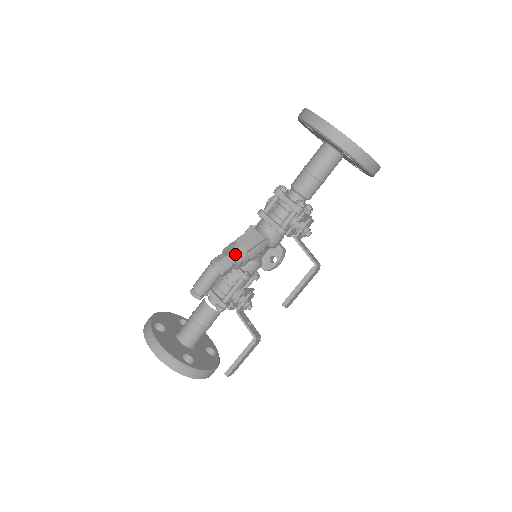
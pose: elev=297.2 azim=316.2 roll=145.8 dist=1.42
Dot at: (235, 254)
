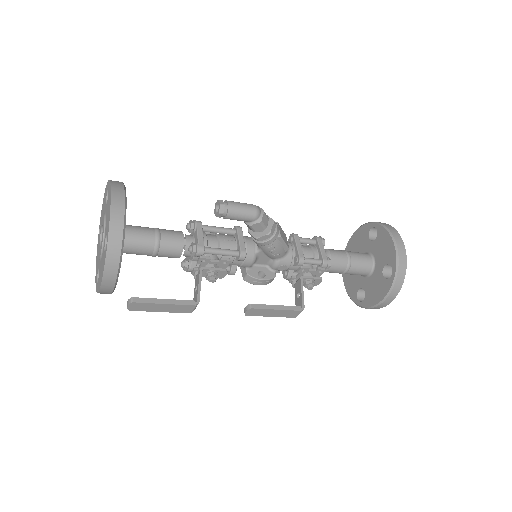
Dot at: (274, 226)
